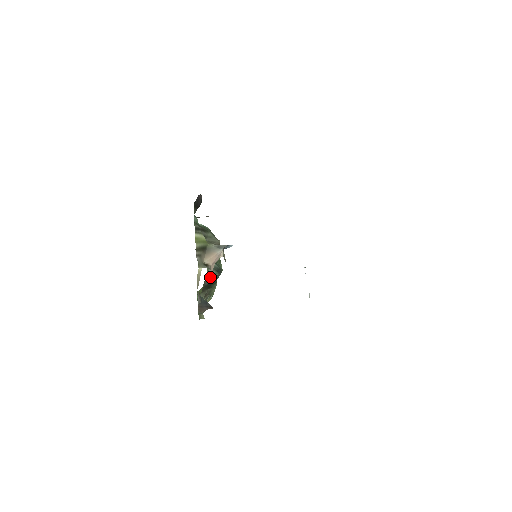
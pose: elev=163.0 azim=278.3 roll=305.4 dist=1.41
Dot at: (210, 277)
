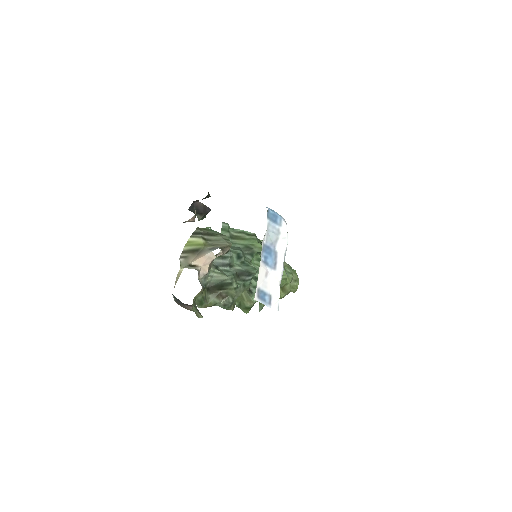
Dot at: (218, 278)
